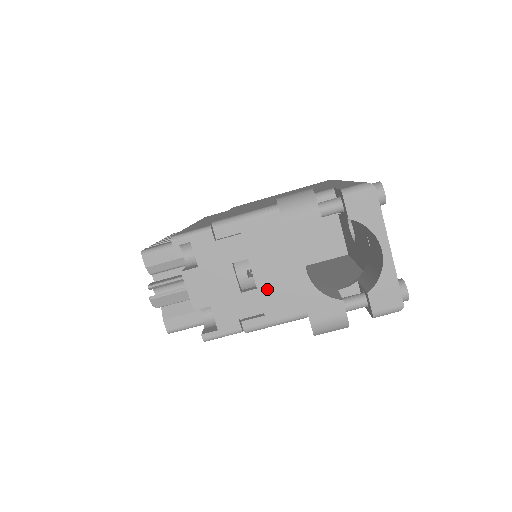
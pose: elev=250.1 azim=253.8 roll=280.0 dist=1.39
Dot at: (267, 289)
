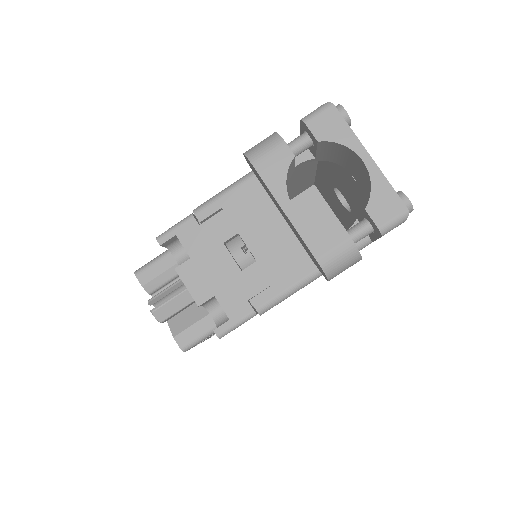
Dot at: (267, 258)
